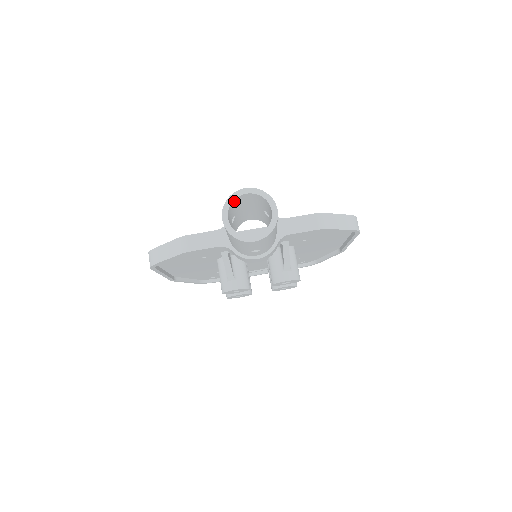
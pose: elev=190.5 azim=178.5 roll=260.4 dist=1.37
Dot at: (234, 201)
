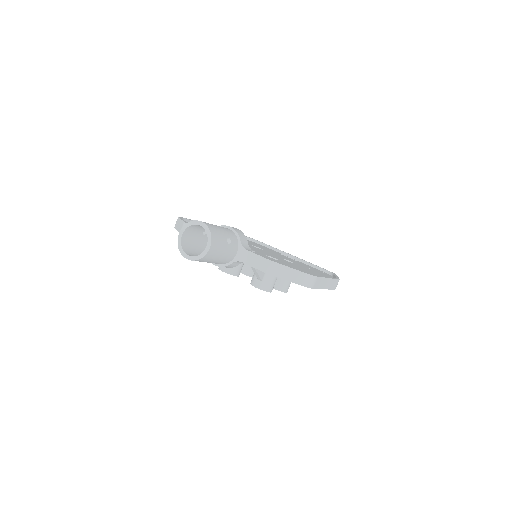
Dot at: (193, 225)
